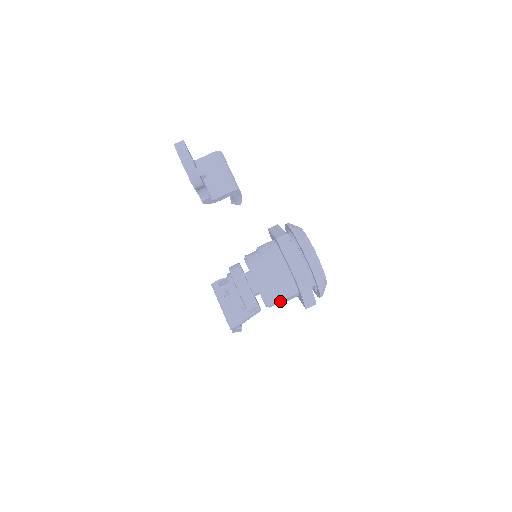
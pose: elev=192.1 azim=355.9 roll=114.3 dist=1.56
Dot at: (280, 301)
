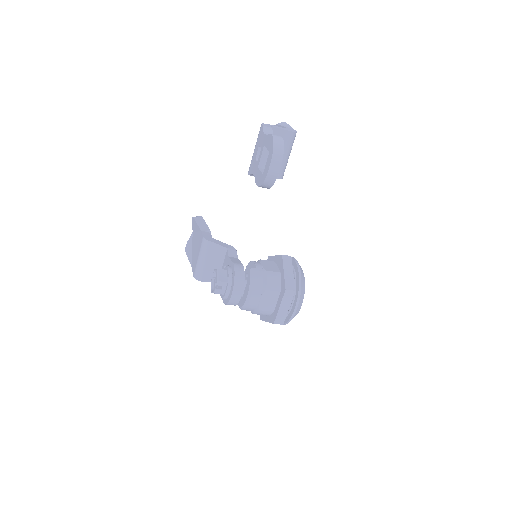
Dot at: occluded
